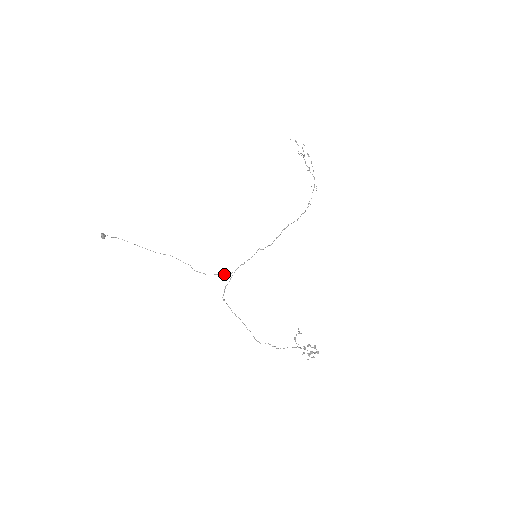
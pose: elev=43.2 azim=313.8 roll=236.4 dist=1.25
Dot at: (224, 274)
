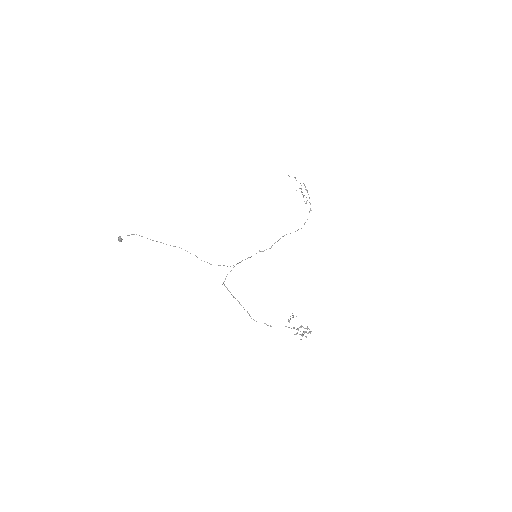
Dot at: occluded
